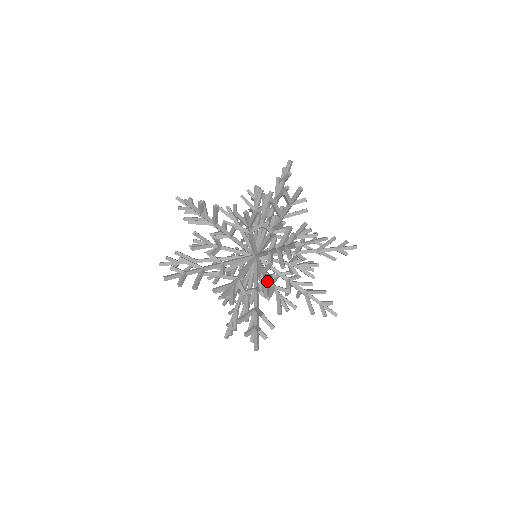
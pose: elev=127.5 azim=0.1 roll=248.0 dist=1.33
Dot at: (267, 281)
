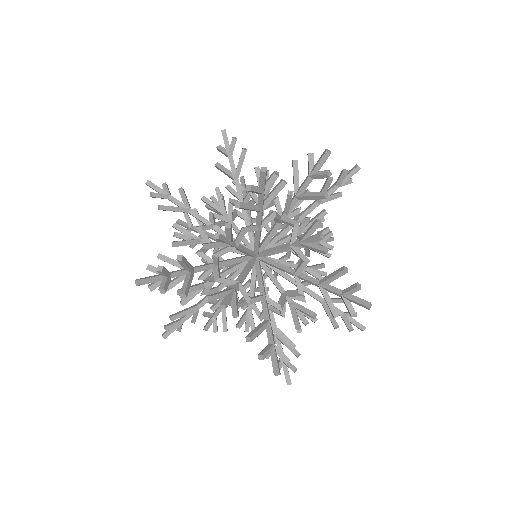
Dot at: (221, 235)
